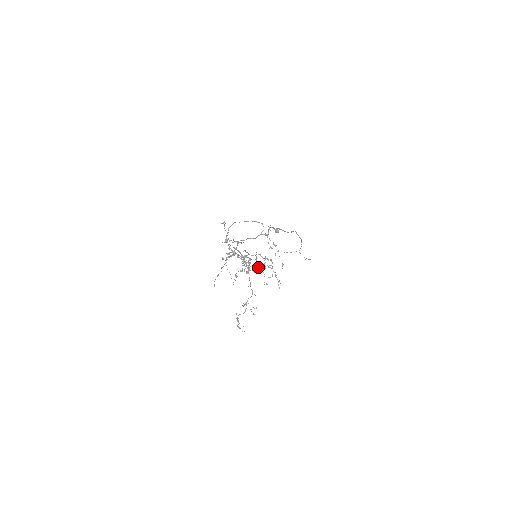
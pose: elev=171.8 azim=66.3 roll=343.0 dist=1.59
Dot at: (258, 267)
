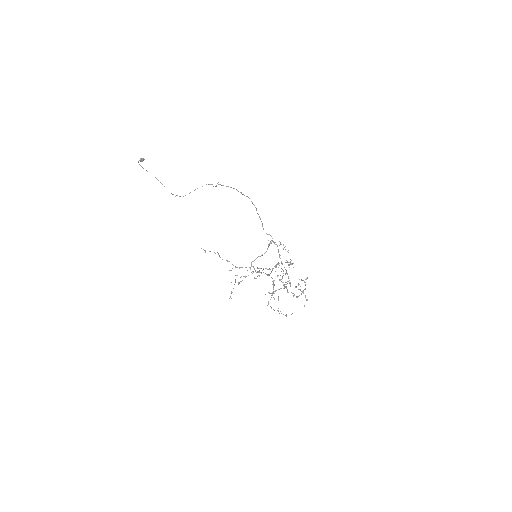
Dot at: occluded
